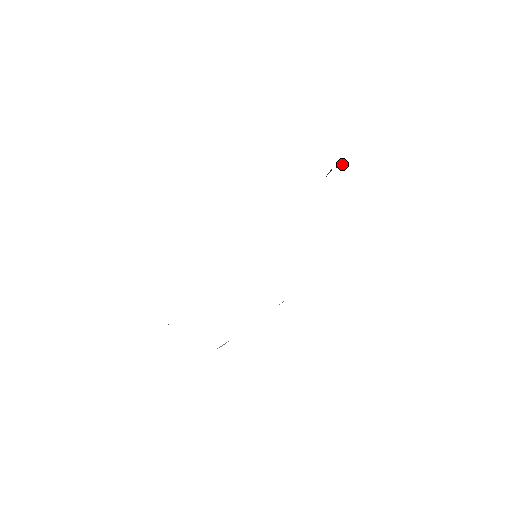
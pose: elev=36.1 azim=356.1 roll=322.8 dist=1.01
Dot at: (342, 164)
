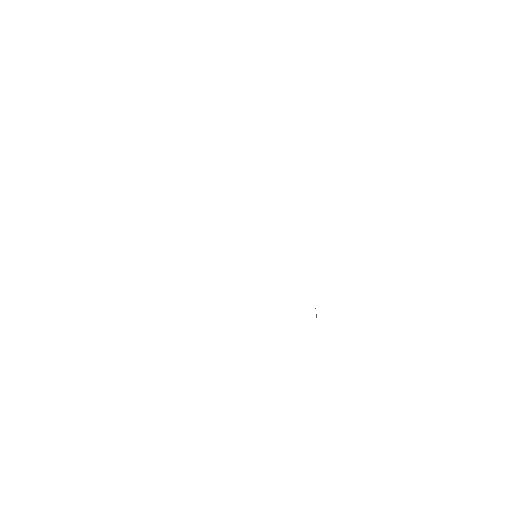
Dot at: occluded
